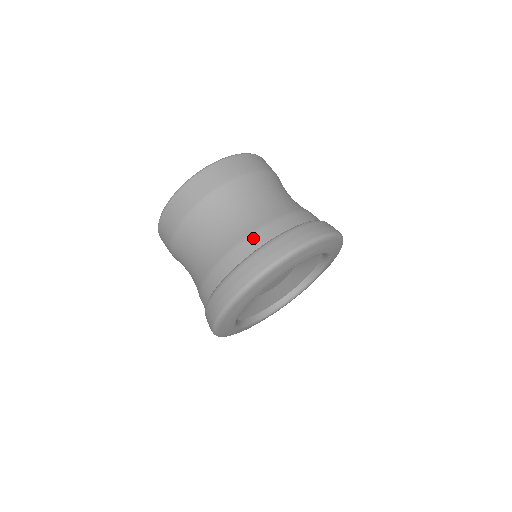
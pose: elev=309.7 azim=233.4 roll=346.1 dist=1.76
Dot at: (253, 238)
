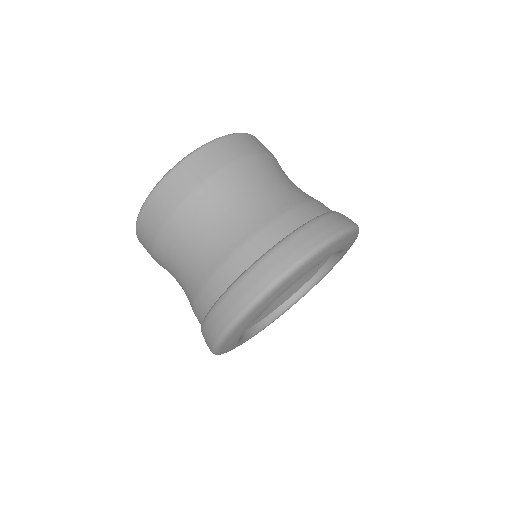
Dot at: (213, 283)
